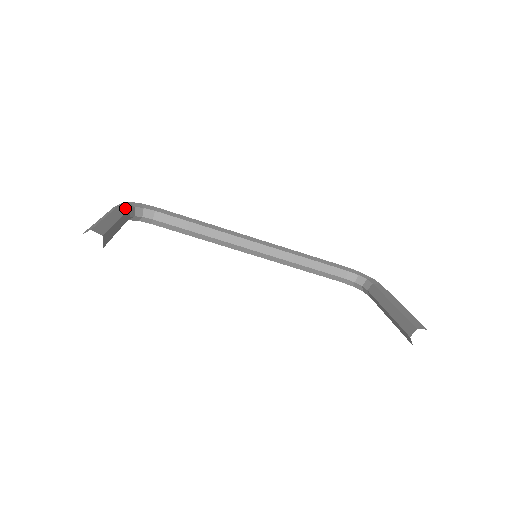
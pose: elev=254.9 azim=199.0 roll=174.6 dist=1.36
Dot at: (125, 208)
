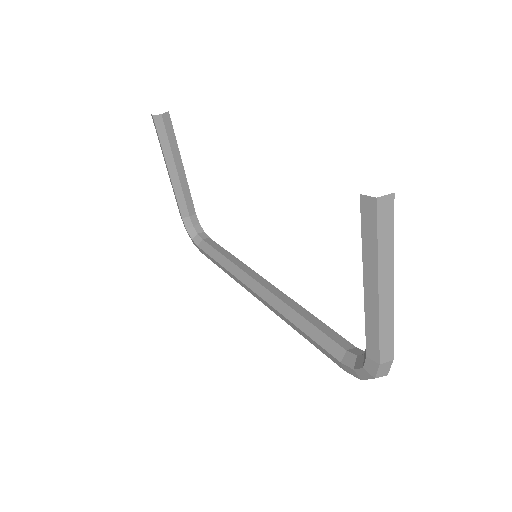
Dot at: (193, 205)
